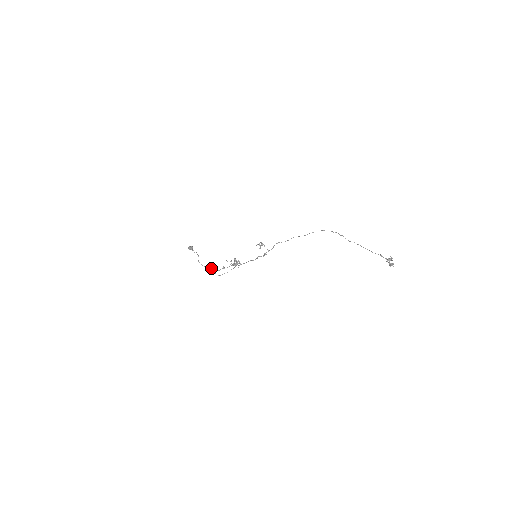
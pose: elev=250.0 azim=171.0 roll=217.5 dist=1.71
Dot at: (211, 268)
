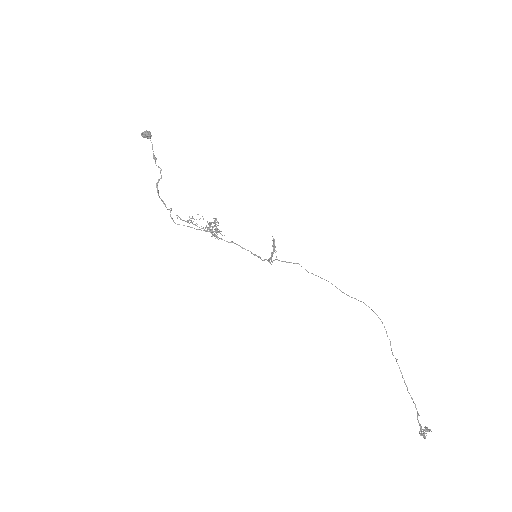
Dot at: (171, 208)
